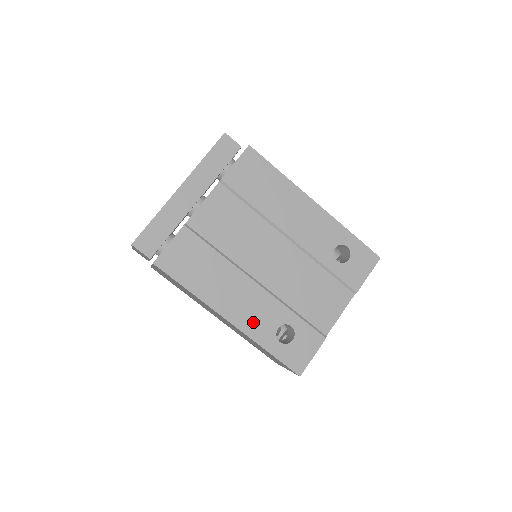
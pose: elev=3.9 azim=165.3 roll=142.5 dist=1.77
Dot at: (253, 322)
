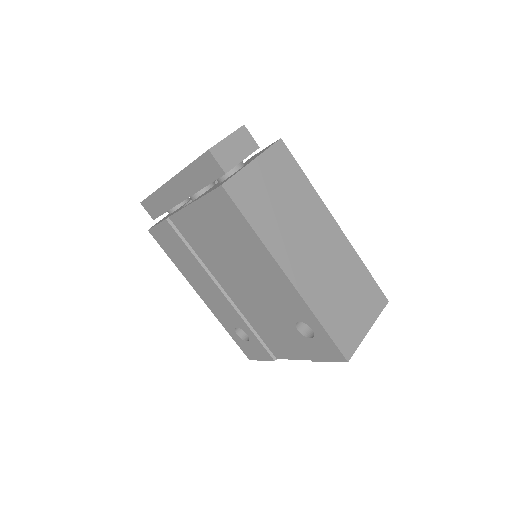
Dot at: (218, 311)
